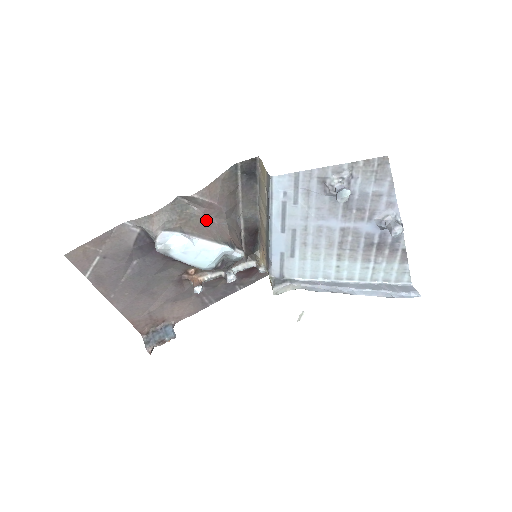
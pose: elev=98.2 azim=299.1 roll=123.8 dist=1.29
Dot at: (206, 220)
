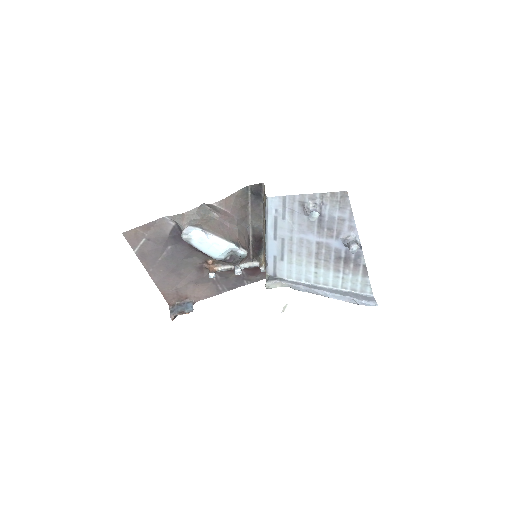
Dot at: (221, 223)
